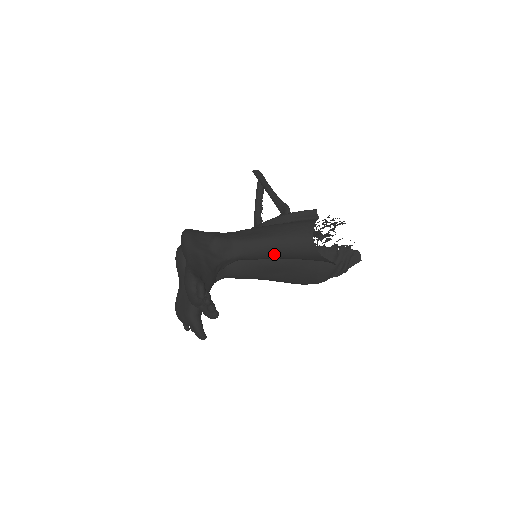
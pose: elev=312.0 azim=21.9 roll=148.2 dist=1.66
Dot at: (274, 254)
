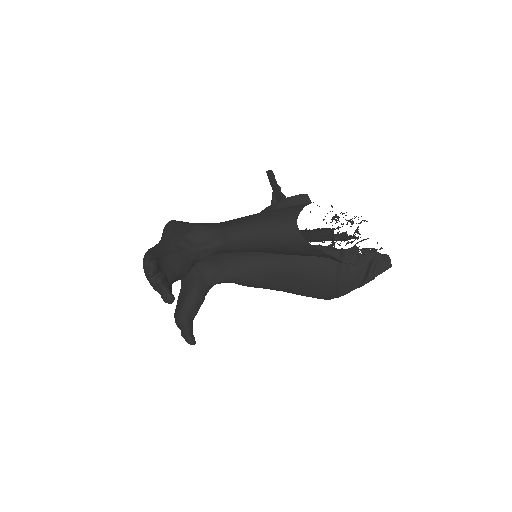
Dot at: (255, 242)
